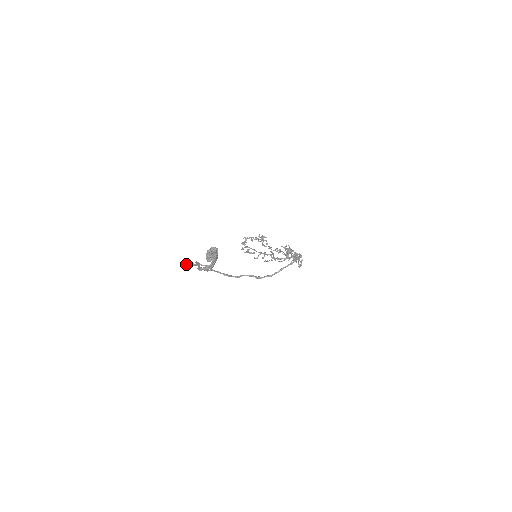
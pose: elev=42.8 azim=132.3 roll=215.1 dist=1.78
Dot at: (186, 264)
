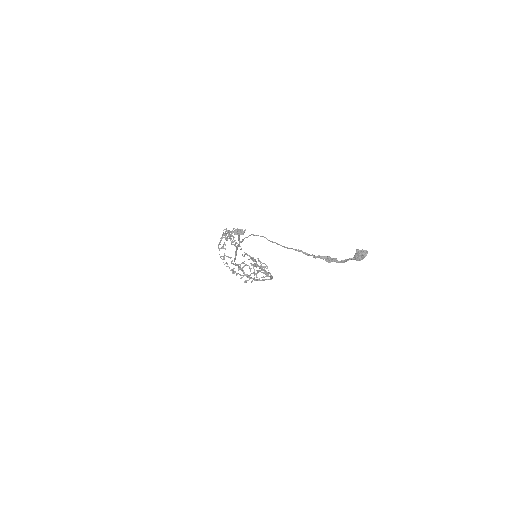
Dot at: (240, 229)
